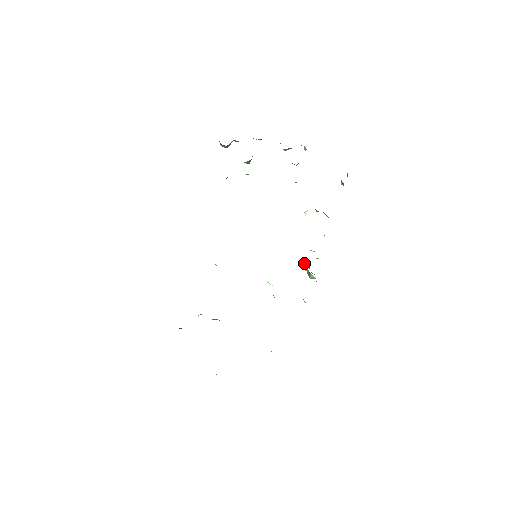
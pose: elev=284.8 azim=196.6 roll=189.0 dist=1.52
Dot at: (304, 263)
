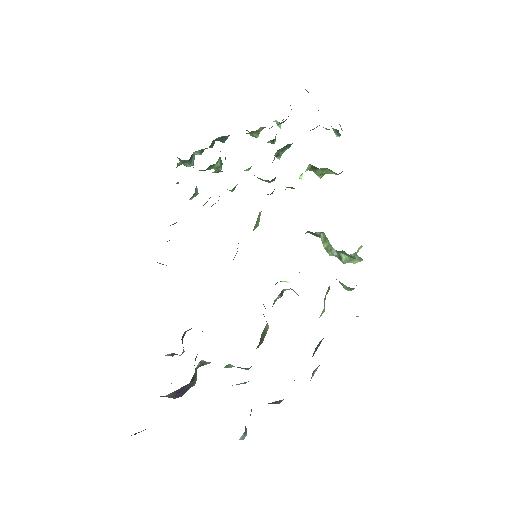
Dot at: (325, 243)
